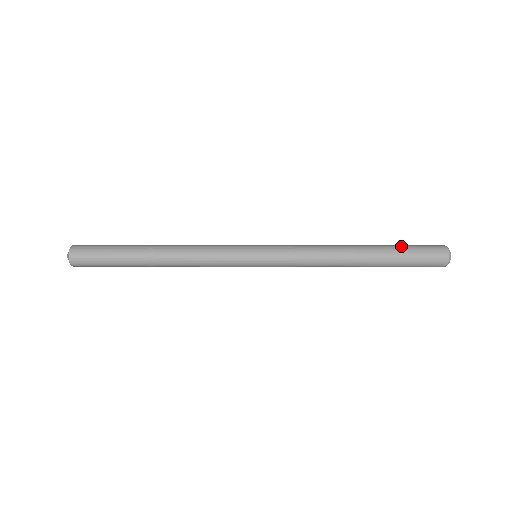
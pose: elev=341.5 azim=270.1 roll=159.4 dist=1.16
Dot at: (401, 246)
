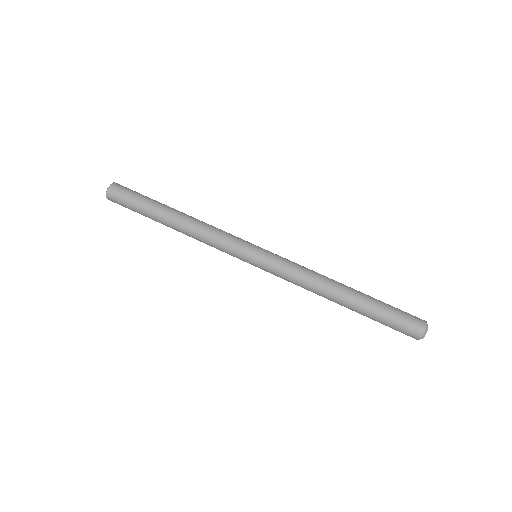
Dot at: (385, 305)
